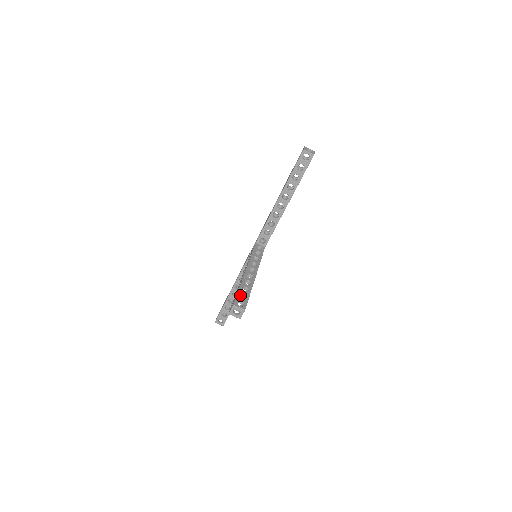
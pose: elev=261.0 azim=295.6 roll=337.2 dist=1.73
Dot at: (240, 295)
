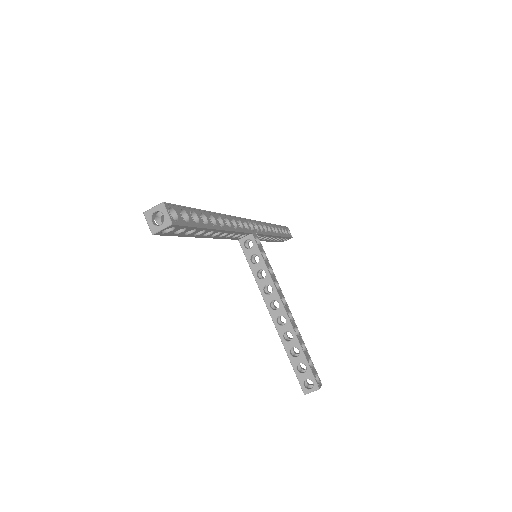
Dot at: (297, 365)
